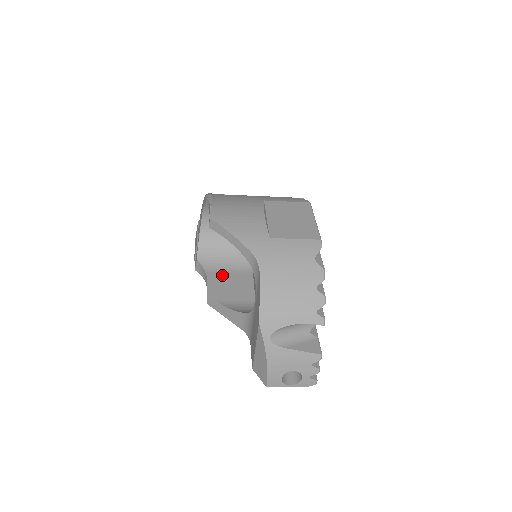
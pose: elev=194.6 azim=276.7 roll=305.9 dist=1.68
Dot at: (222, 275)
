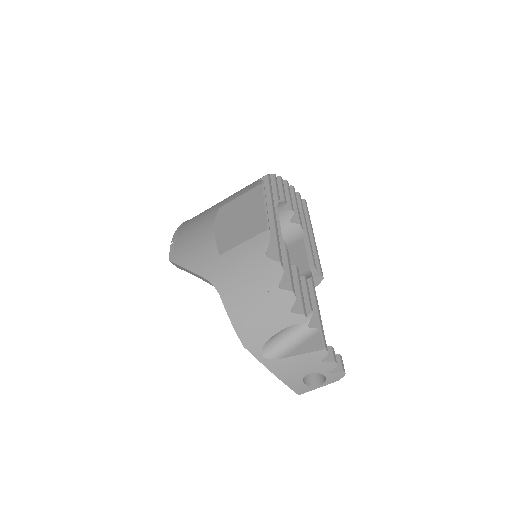
Dot at: occluded
